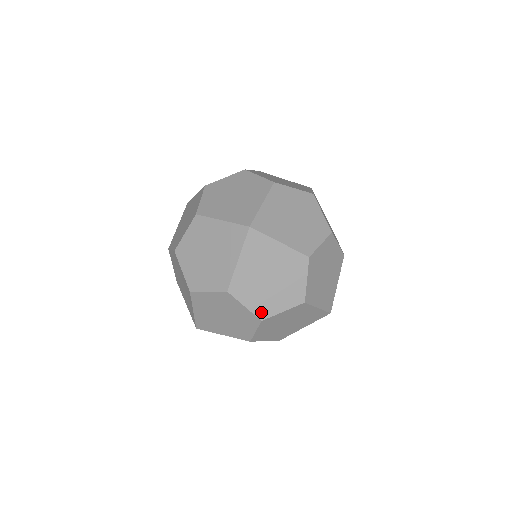
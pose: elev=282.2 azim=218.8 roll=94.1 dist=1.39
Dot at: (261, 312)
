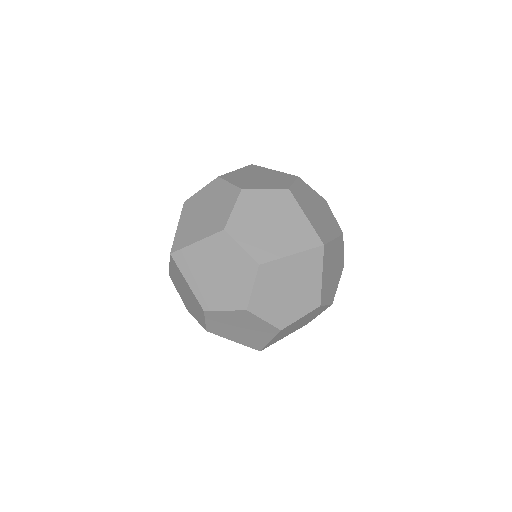
Dot at: (332, 299)
